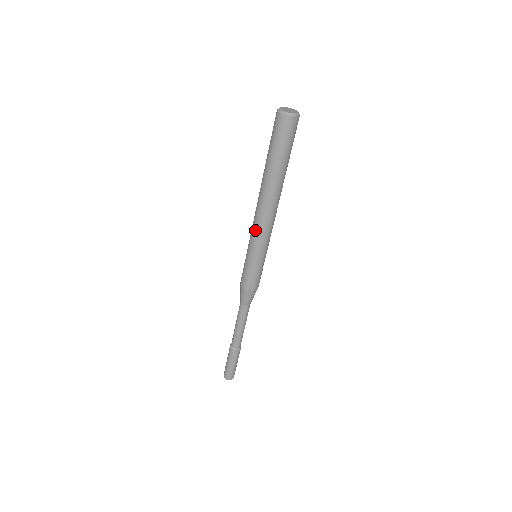
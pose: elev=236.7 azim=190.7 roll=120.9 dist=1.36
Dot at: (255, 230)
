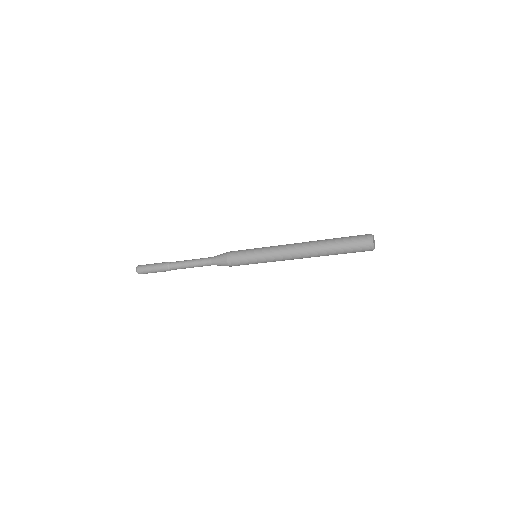
Dot at: (278, 255)
